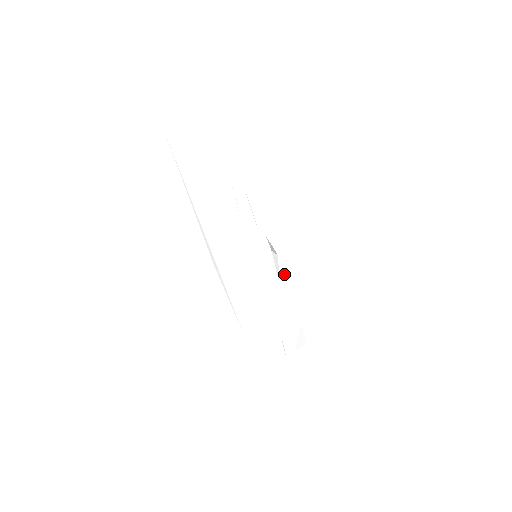
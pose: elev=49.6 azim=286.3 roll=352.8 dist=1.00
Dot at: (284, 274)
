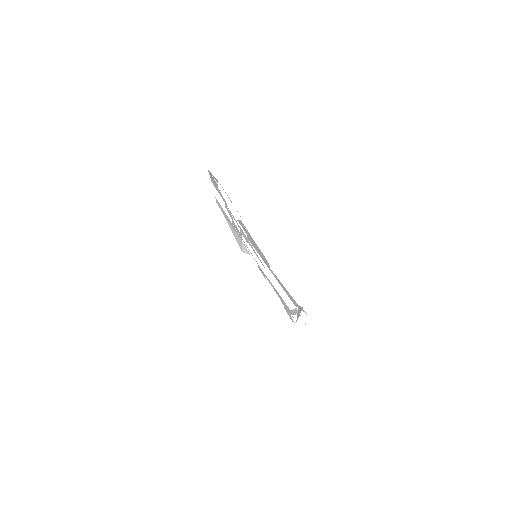
Dot at: (259, 269)
